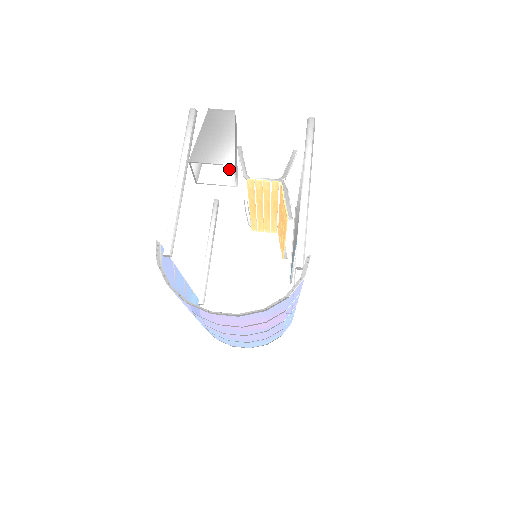
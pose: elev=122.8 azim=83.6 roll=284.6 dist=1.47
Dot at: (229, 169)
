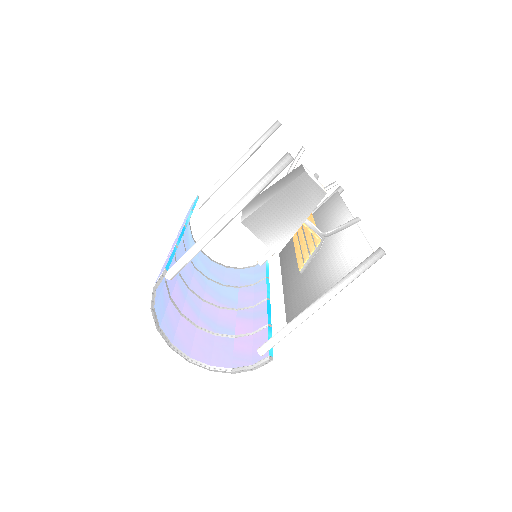
Dot at: occluded
